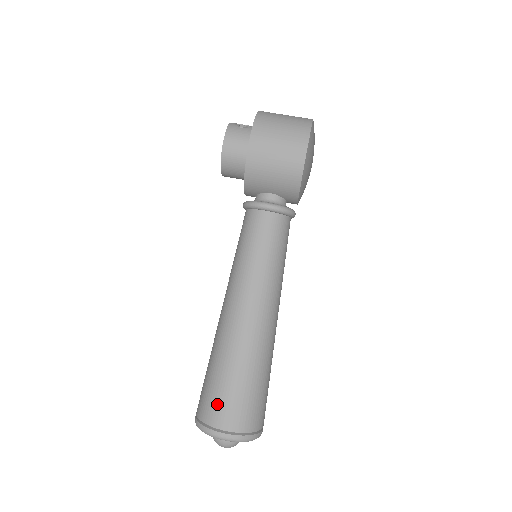
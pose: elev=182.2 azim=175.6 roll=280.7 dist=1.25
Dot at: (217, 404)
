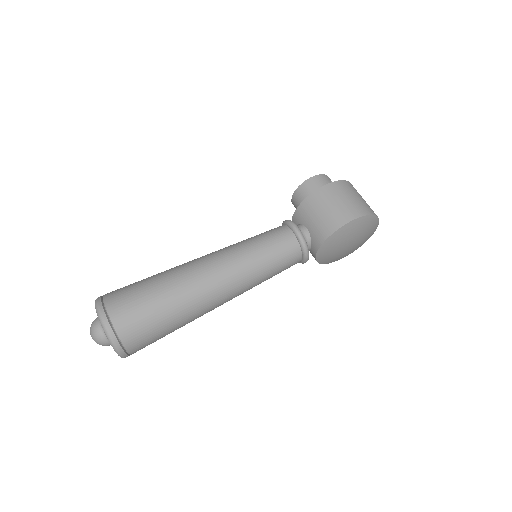
Dot at: (125, 294)
